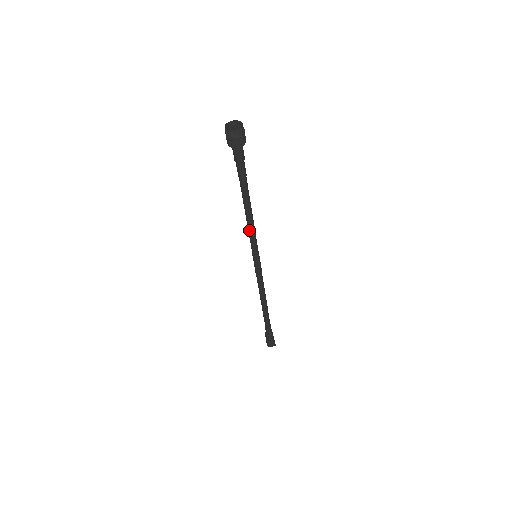
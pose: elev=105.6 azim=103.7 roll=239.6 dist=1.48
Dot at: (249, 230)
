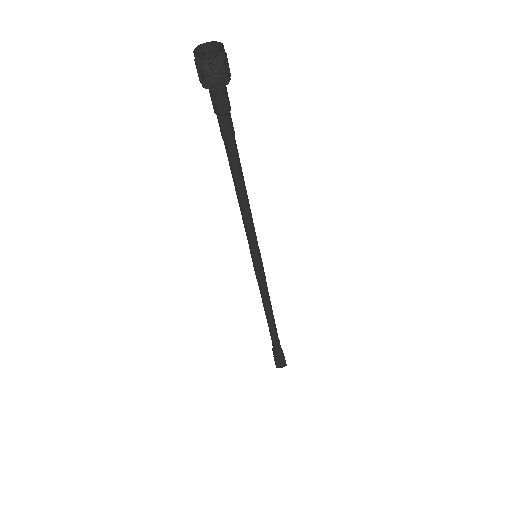
Dot at: (244, 220)
